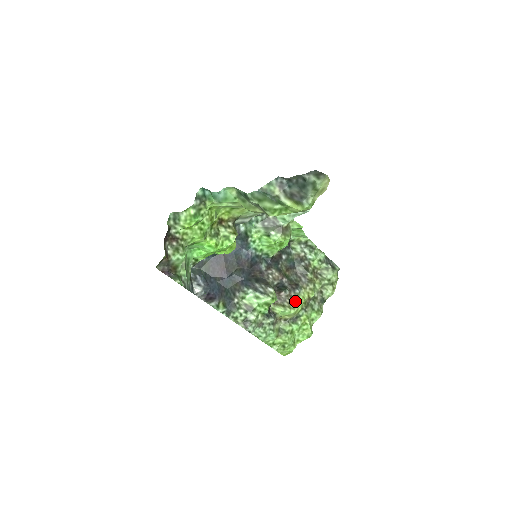
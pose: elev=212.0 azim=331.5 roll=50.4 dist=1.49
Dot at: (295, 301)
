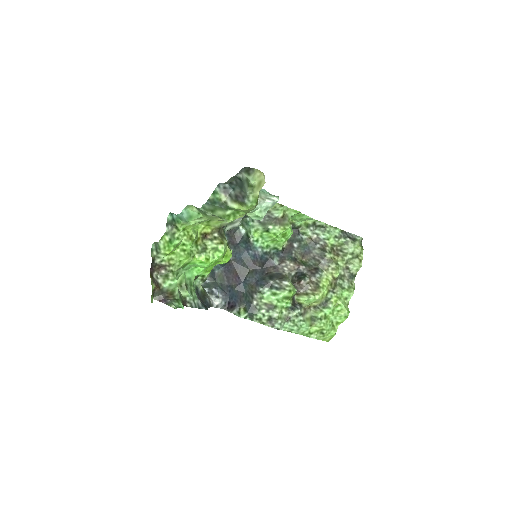
Dot at: (318, 286)
